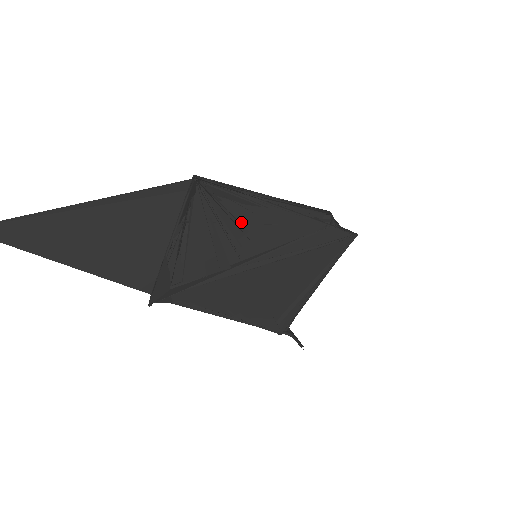
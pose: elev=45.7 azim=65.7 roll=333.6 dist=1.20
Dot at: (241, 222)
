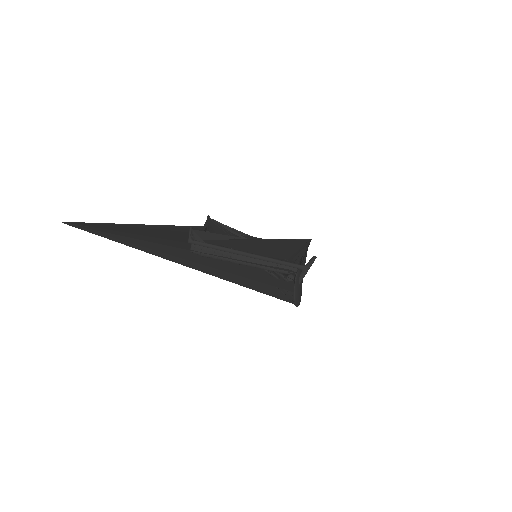
Dot at: occluded
